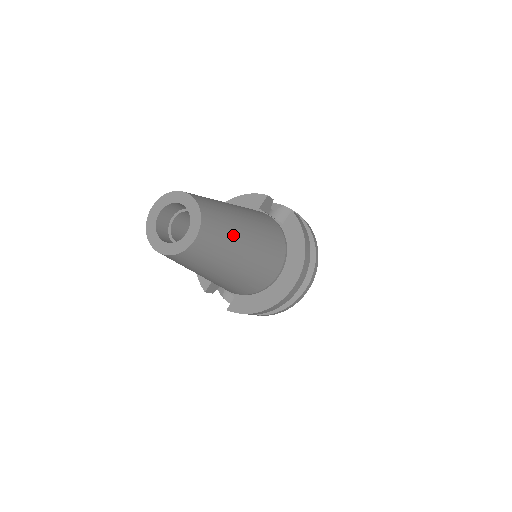
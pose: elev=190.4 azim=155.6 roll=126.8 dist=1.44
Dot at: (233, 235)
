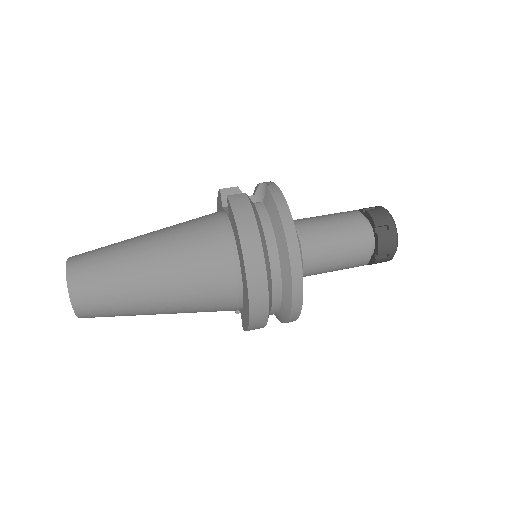
Dot at: (121, 273)
